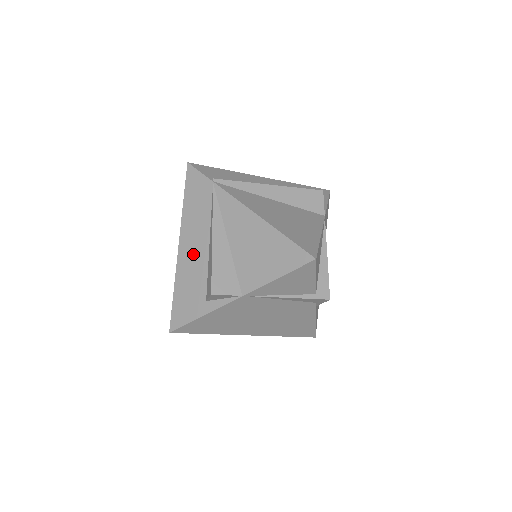
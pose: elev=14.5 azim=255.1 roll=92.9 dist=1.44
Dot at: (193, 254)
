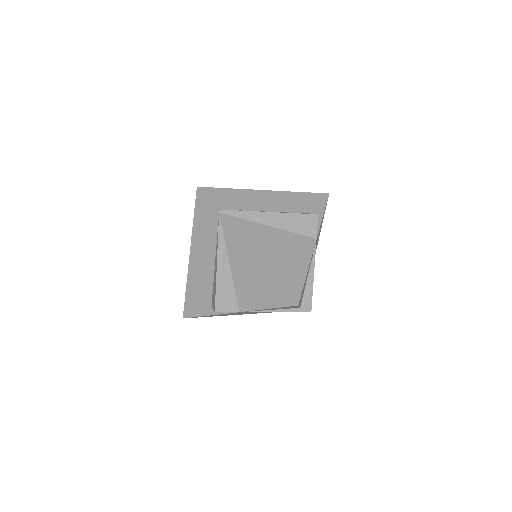
Dot at: (201, 267)
